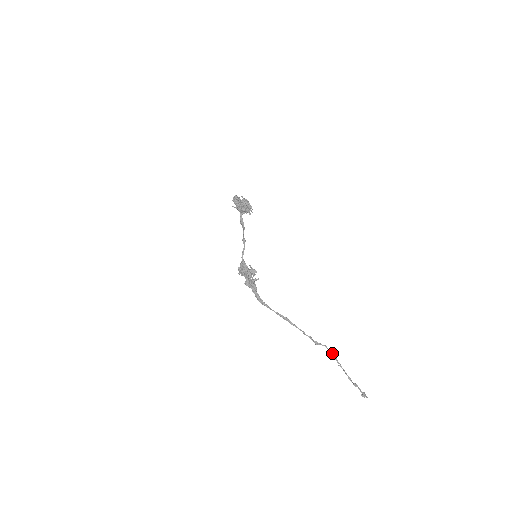
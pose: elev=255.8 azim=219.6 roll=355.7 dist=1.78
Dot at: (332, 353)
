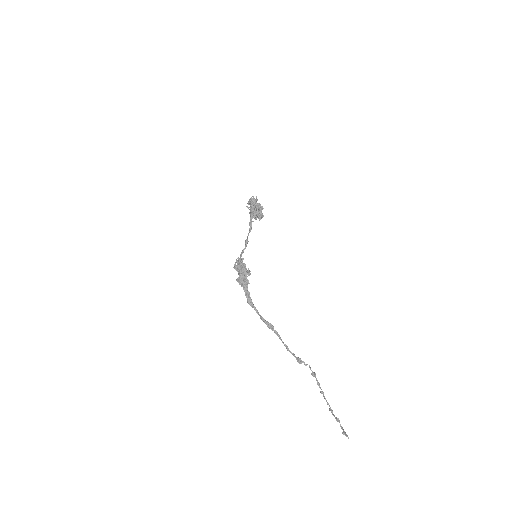
Dot at: (315, 374)
